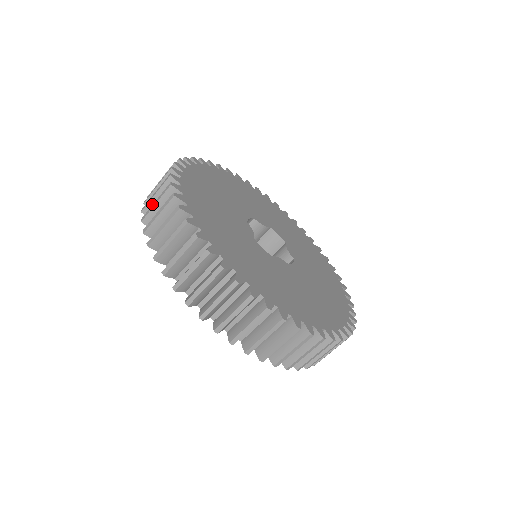
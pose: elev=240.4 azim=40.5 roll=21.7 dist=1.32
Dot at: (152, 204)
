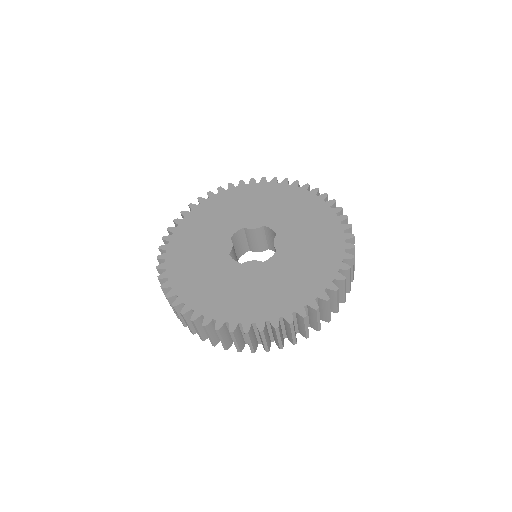
Dot at: occluded
